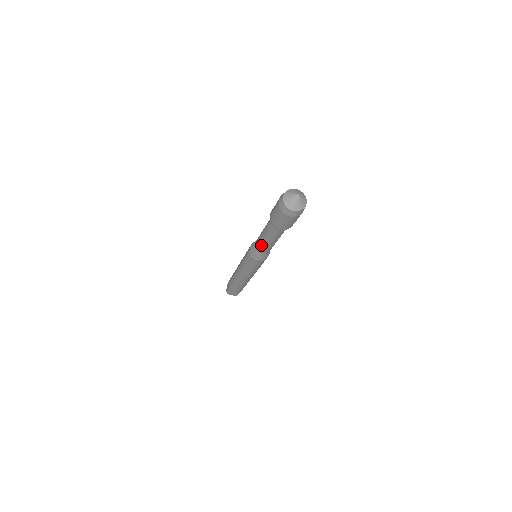
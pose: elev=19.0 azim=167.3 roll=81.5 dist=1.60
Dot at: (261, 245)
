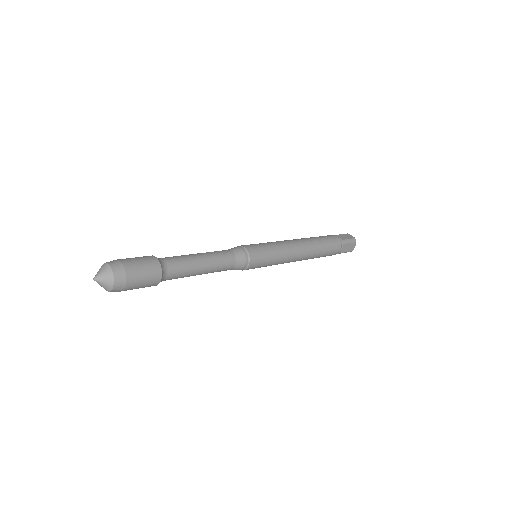
Dot at: occluded
